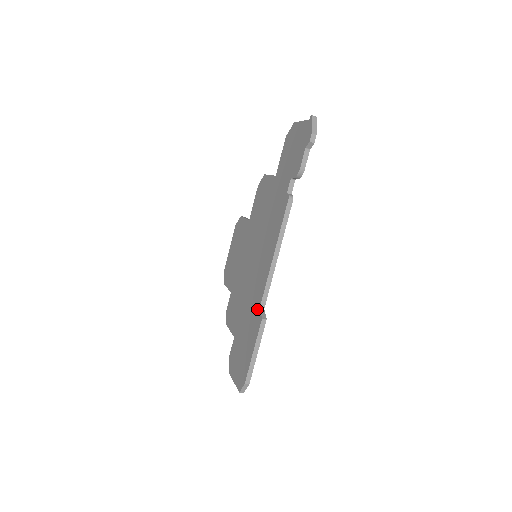
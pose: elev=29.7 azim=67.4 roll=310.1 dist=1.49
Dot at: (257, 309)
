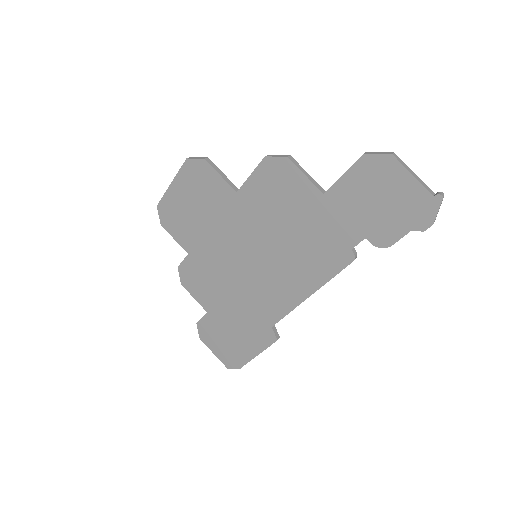
Dot at: (266, 325)
